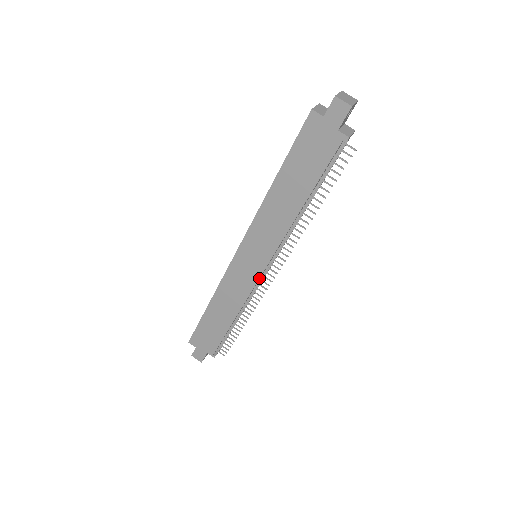
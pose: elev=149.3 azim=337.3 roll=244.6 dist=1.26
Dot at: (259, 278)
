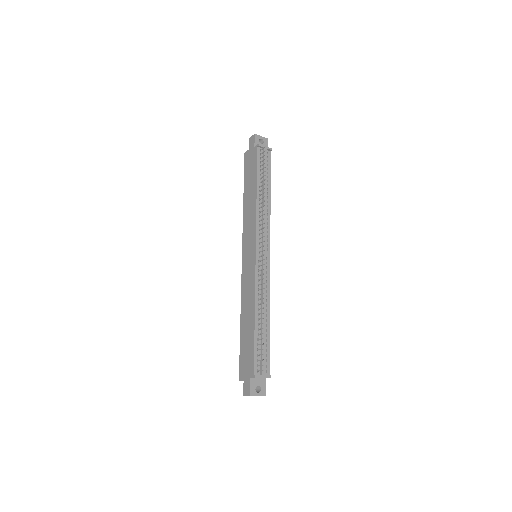
Dot at: (256, 262)
